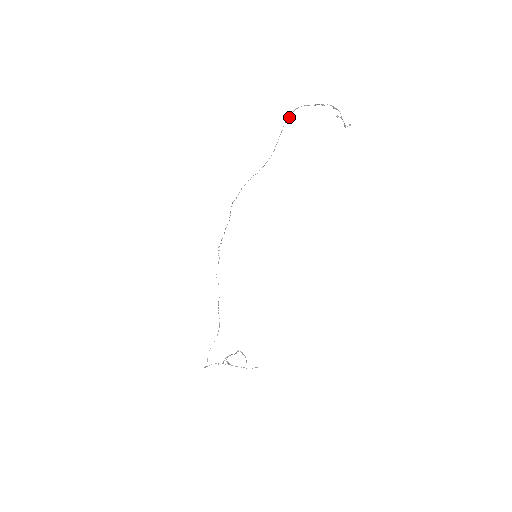
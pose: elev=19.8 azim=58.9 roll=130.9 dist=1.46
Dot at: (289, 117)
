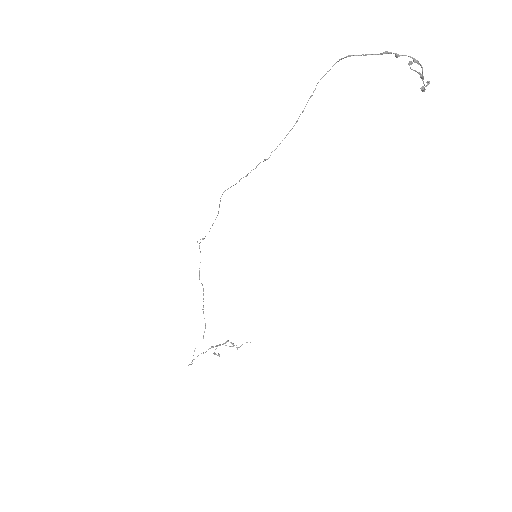
Dot at: occluded
